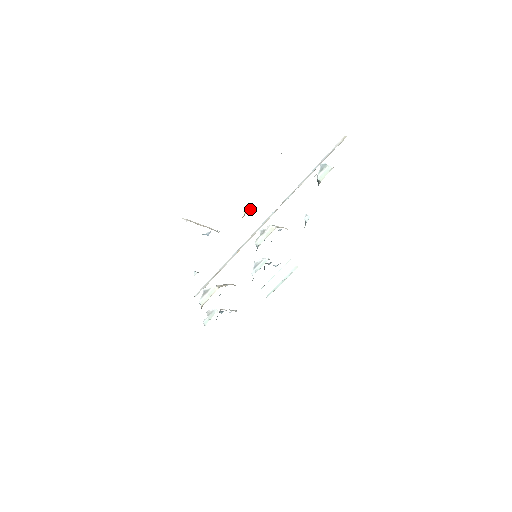
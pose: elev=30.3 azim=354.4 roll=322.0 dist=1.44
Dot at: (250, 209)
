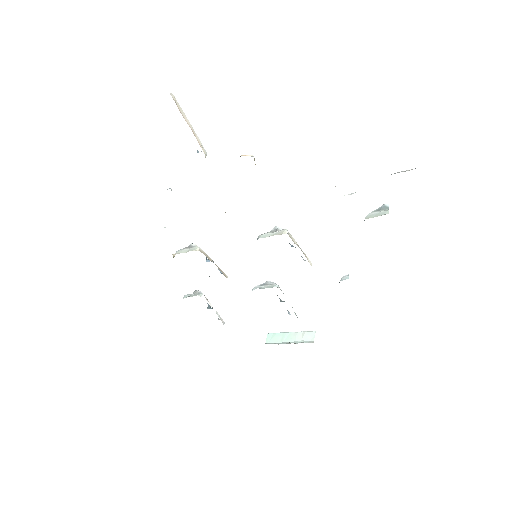
Dot at: (249, 155)
